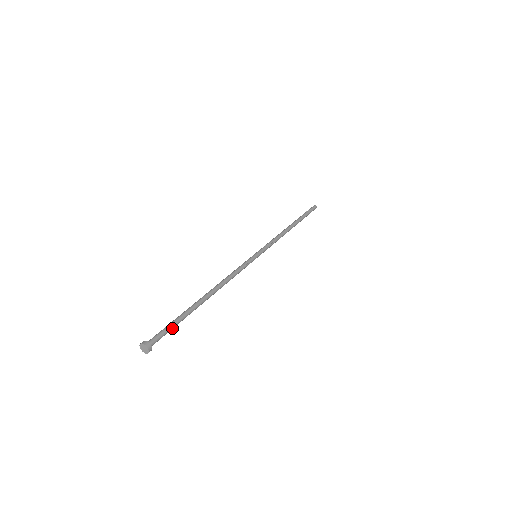
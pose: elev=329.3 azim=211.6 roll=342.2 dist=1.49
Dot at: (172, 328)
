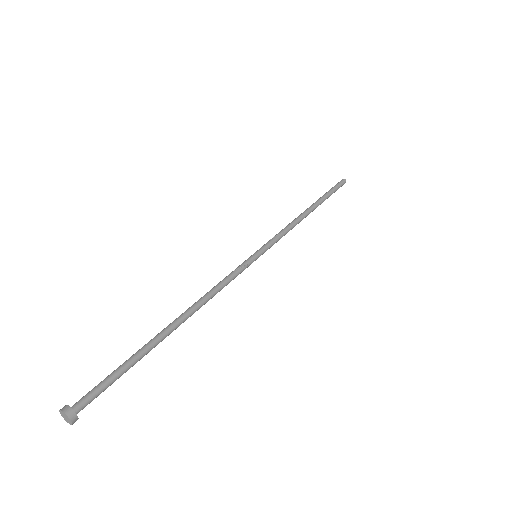
Dot at: (115, 377)
